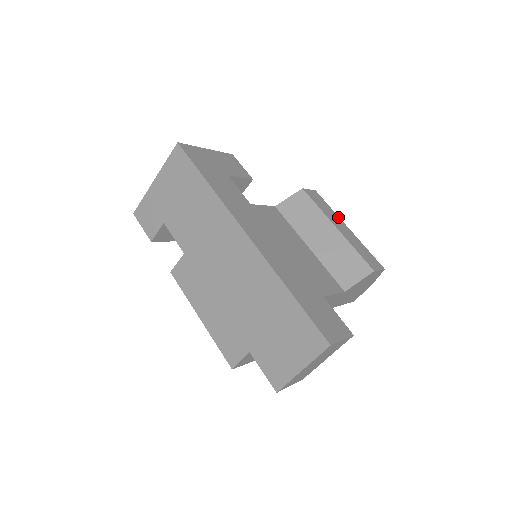
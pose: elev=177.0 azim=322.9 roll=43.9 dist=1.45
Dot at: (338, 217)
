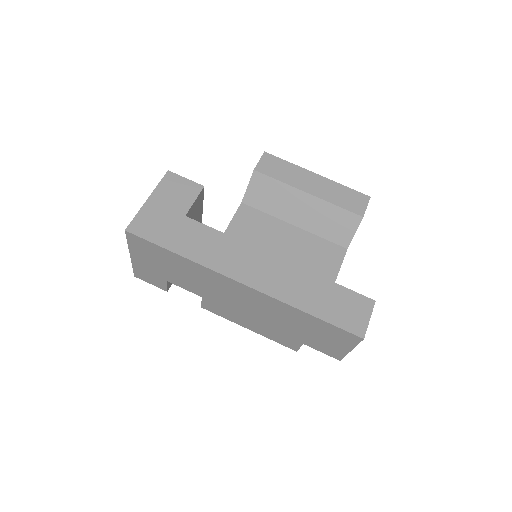
Dot at: (301, 169)
